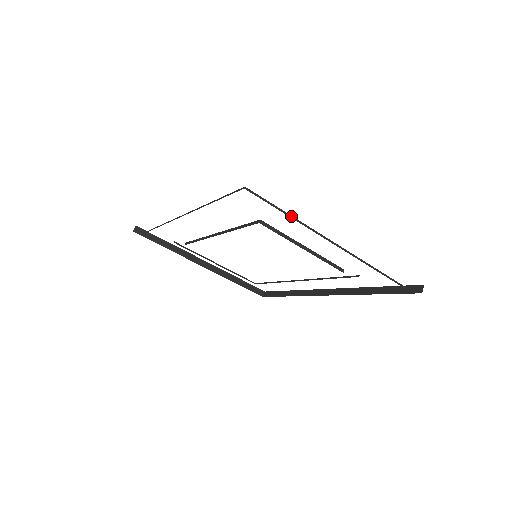
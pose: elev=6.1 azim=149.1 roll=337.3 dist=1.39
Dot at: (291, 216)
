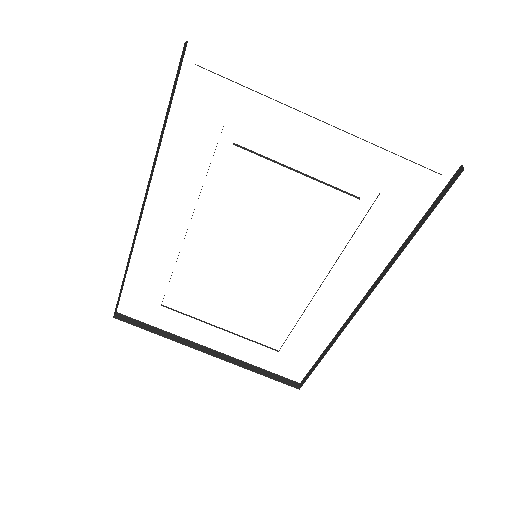
Dot at: occluded
